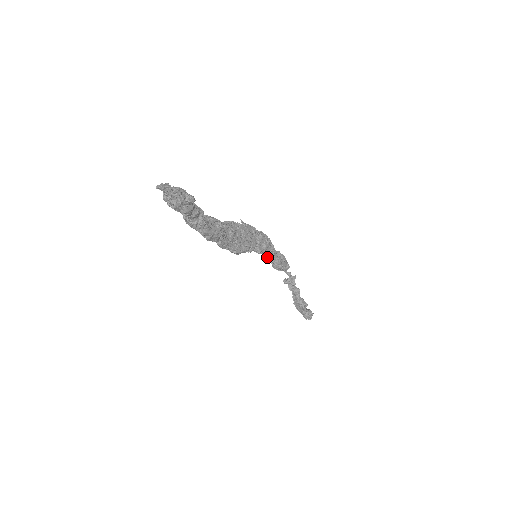
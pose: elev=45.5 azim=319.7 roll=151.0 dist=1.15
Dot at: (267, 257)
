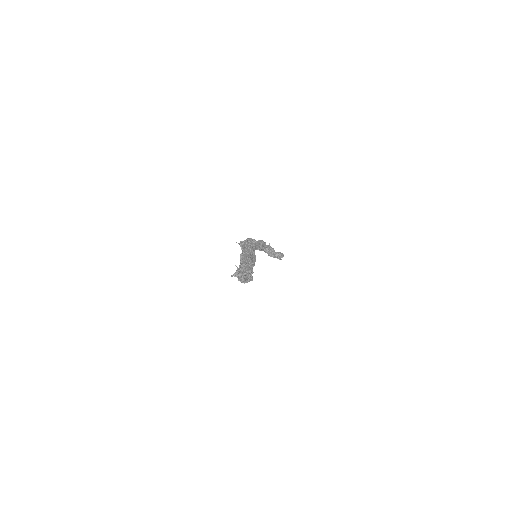
Dot at: (257, 249)
